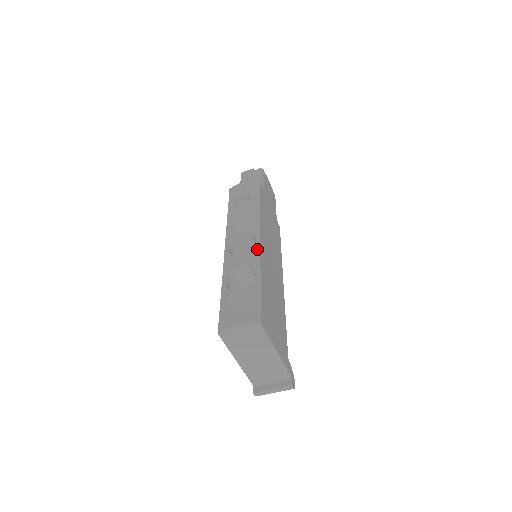
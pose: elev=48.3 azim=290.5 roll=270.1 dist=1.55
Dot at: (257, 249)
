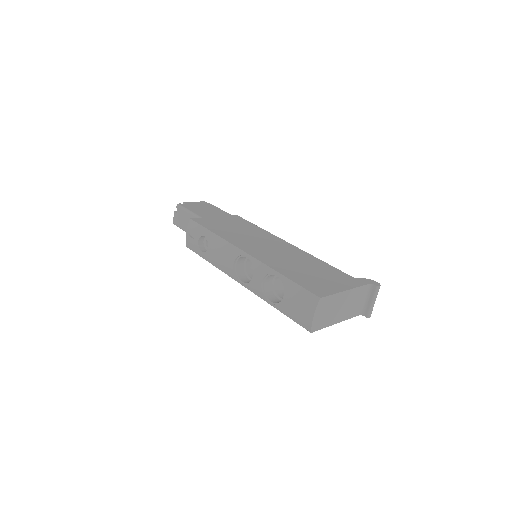
Dot at: (255, 261)
